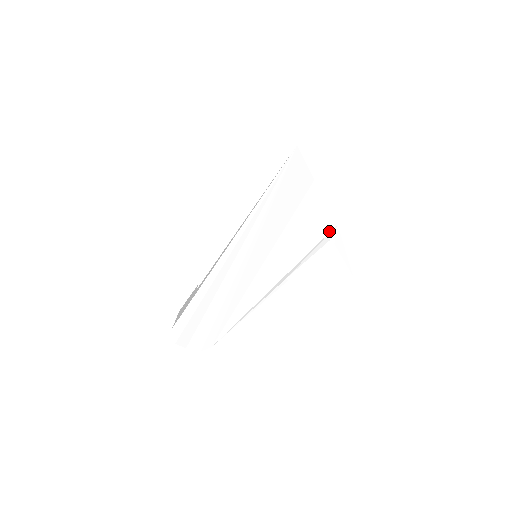
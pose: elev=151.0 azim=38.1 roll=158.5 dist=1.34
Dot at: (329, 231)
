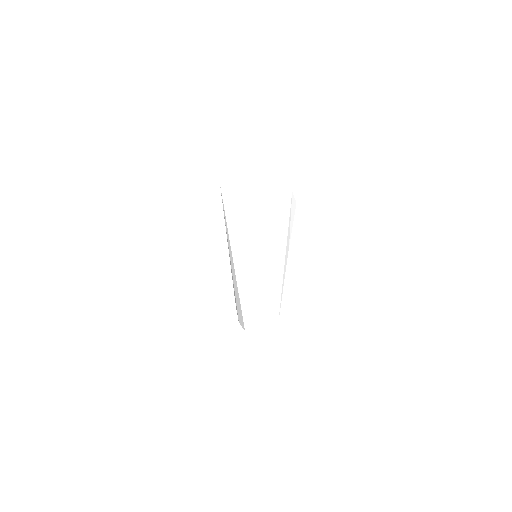
Dot at: (290, 200)
